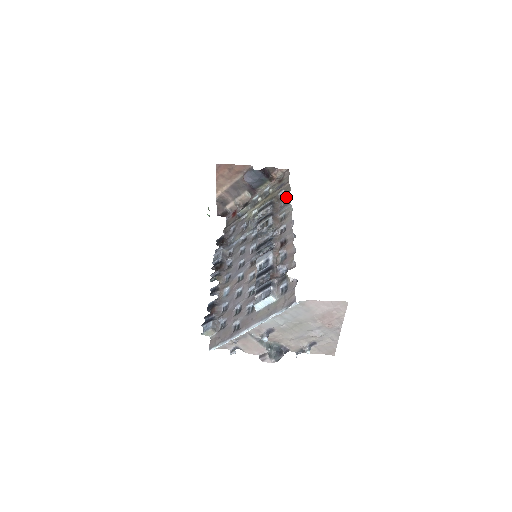
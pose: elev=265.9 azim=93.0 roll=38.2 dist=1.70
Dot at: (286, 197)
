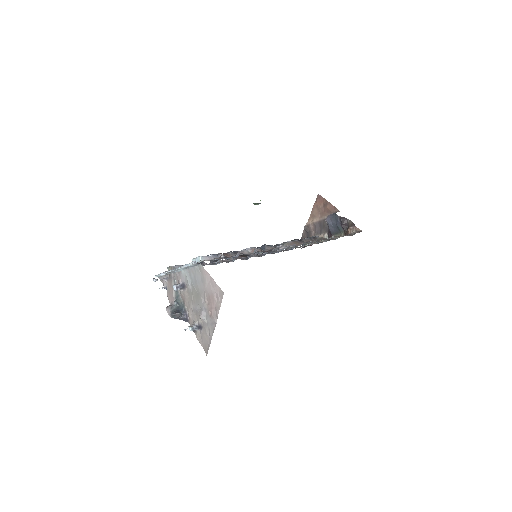
Dot at: occluded
